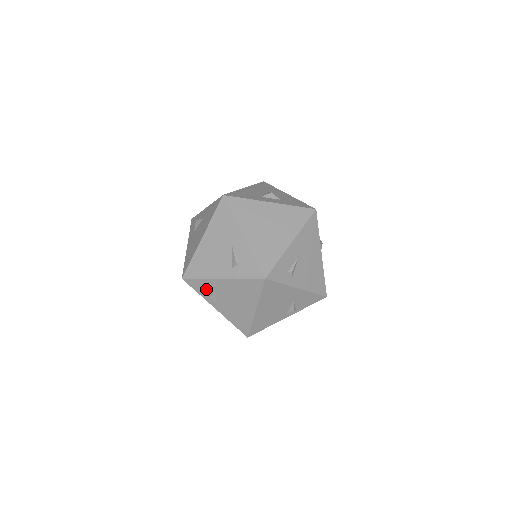
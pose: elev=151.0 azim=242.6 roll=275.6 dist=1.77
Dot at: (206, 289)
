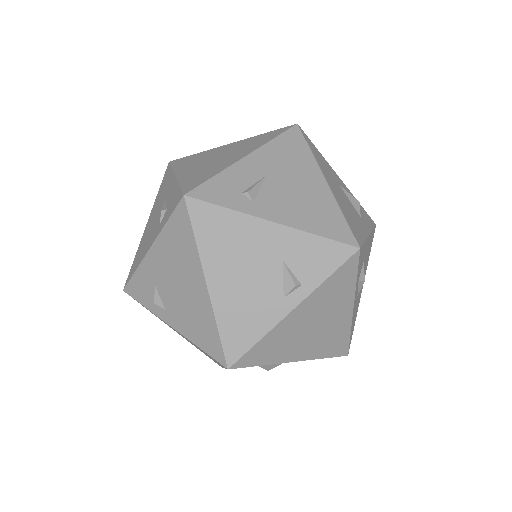
Dot at: (147, 289)
